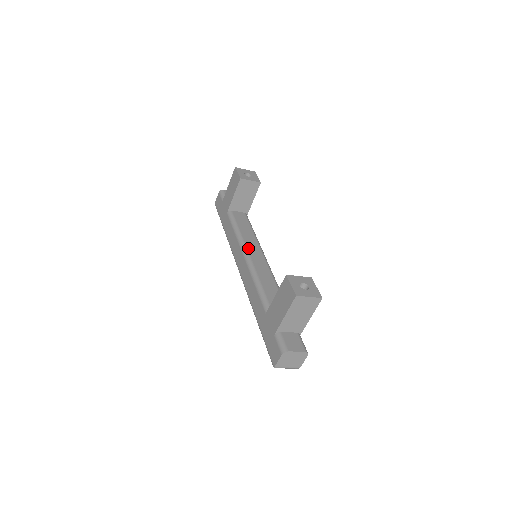
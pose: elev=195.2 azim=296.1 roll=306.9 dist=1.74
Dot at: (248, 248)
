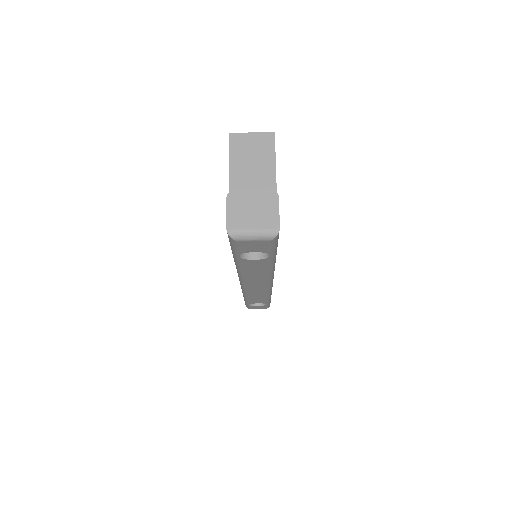
Dot at: occluded
